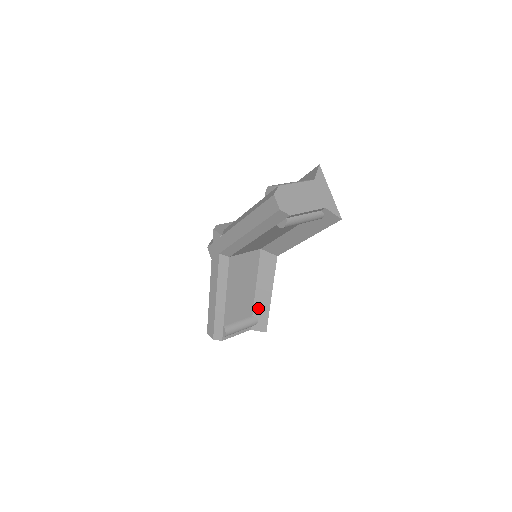
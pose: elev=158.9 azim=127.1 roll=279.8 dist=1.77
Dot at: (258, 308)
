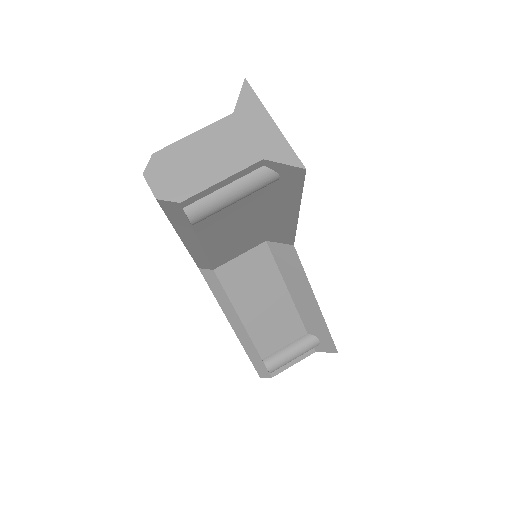
Dot at: (309, 322)
